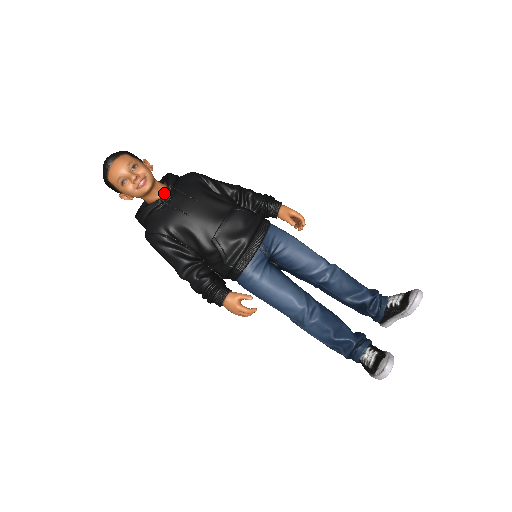
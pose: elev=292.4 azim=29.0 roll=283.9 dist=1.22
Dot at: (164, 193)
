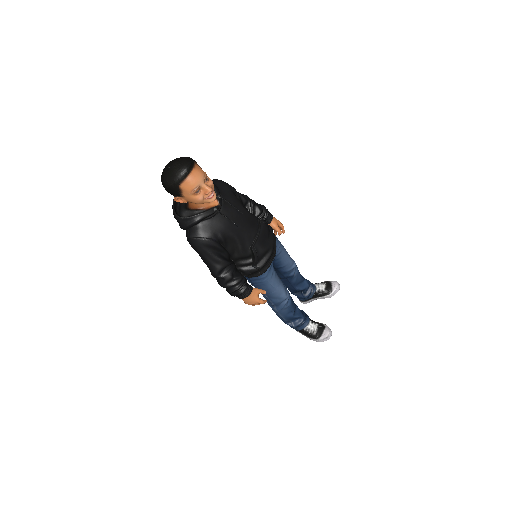
Dot at: (213, 201)
